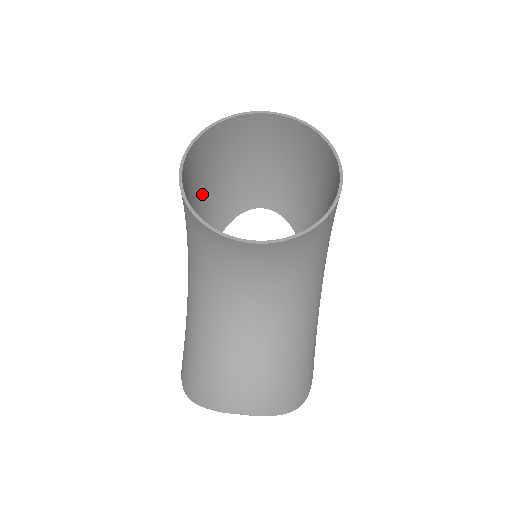
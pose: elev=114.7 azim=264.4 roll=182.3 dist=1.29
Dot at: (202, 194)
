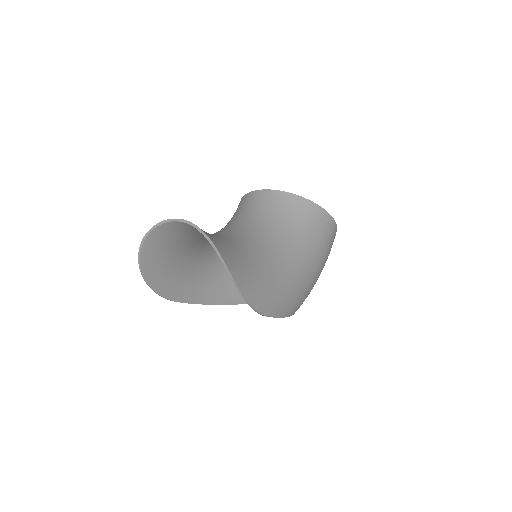
Dot at: occluded
